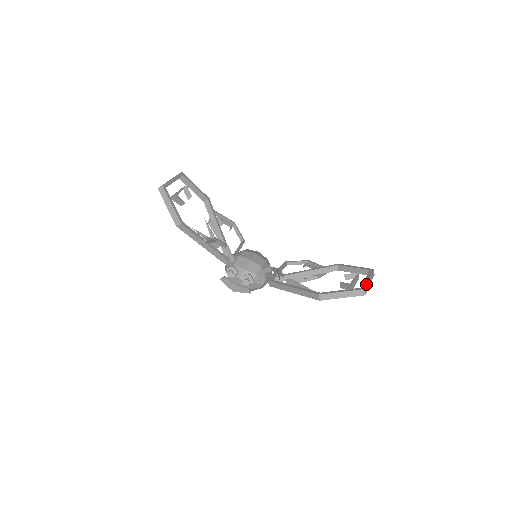
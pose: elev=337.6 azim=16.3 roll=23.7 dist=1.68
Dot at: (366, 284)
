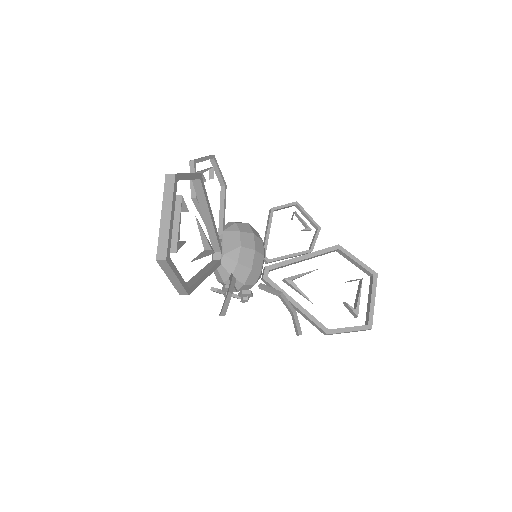
Dot at: occluded
